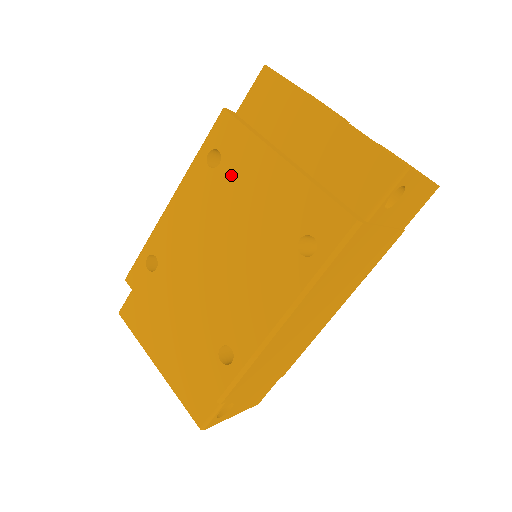
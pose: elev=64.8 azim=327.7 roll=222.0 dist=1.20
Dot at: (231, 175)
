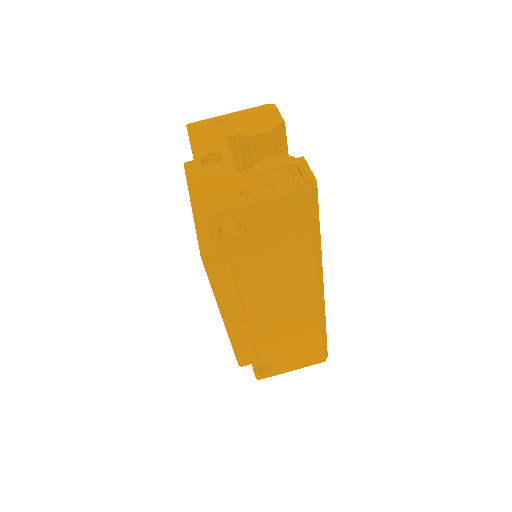
Dot at: occluded
